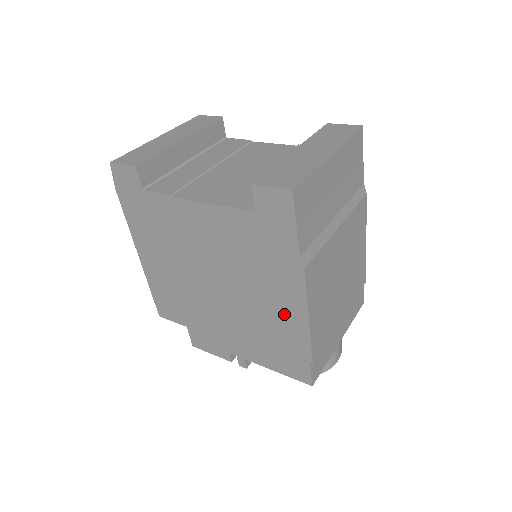
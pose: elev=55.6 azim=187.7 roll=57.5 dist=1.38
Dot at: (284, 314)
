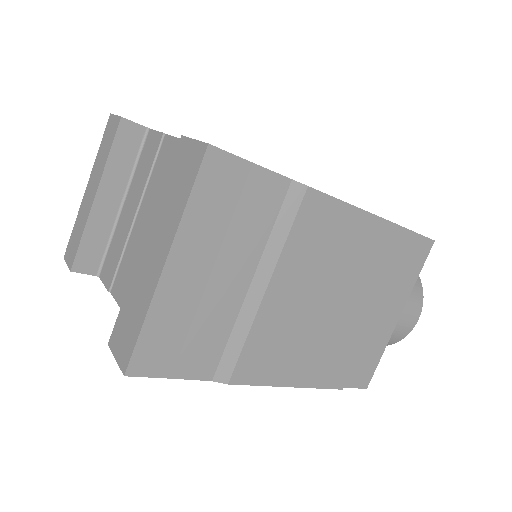
Dot at: occluded
